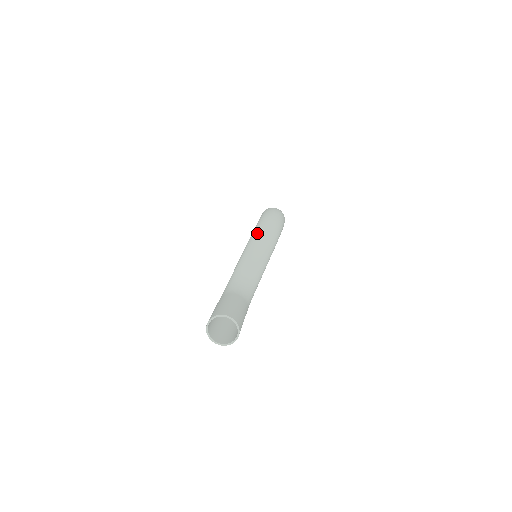
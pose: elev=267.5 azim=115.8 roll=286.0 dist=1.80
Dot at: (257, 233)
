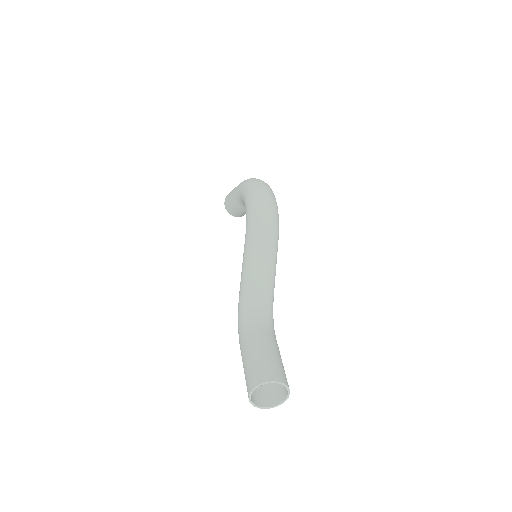
Dot at: (255, 233)
